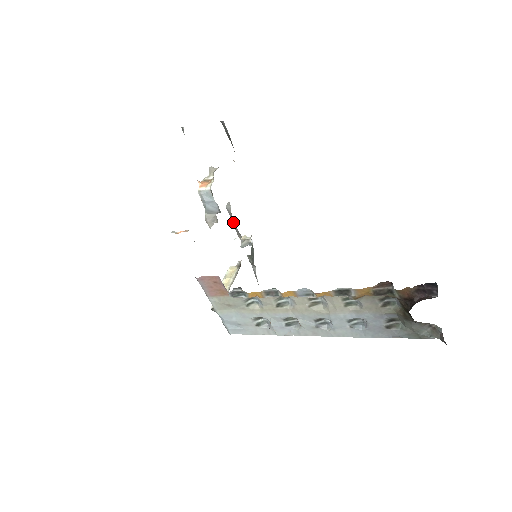
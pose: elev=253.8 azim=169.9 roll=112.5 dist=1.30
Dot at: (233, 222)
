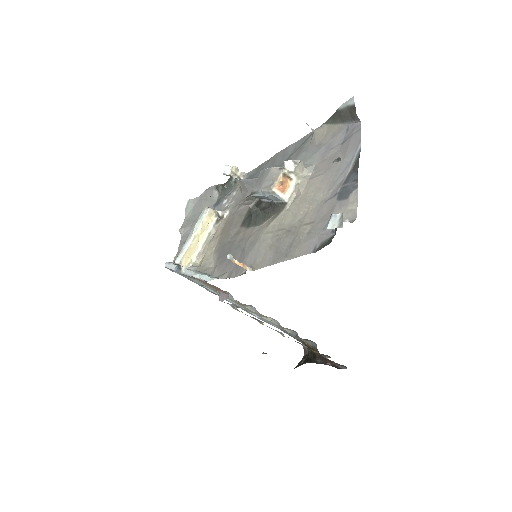
Dot at: (252, 184)
